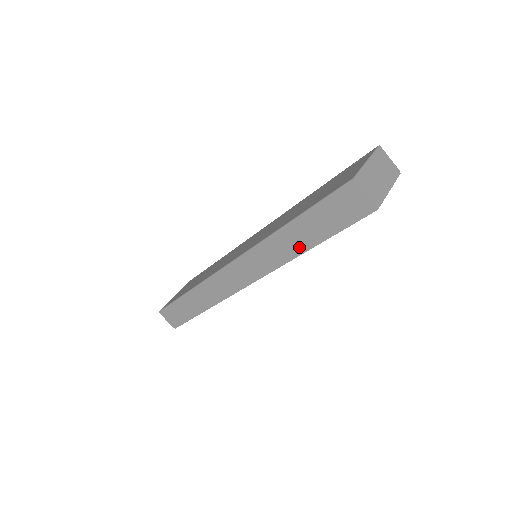
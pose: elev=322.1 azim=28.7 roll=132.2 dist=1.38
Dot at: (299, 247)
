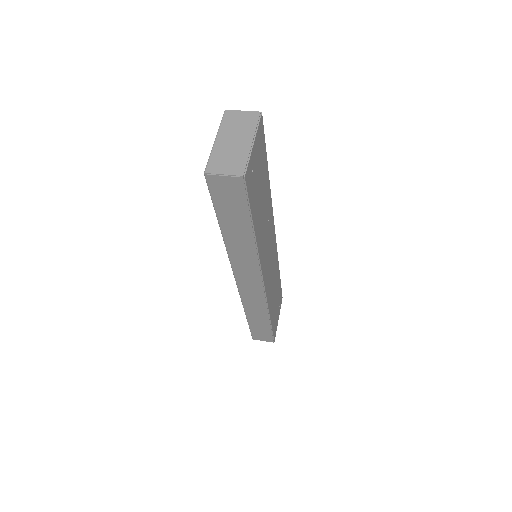
Dot at: (248, 241)
